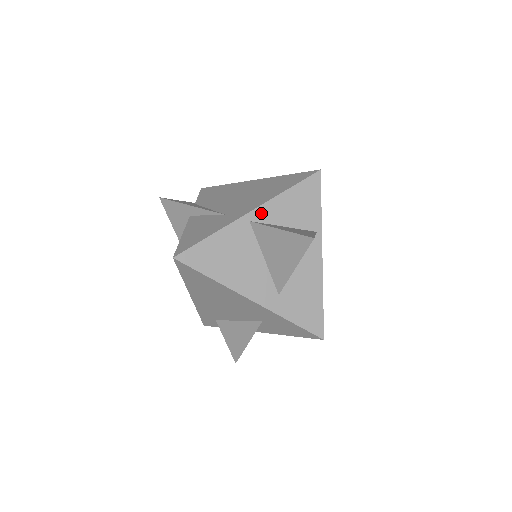
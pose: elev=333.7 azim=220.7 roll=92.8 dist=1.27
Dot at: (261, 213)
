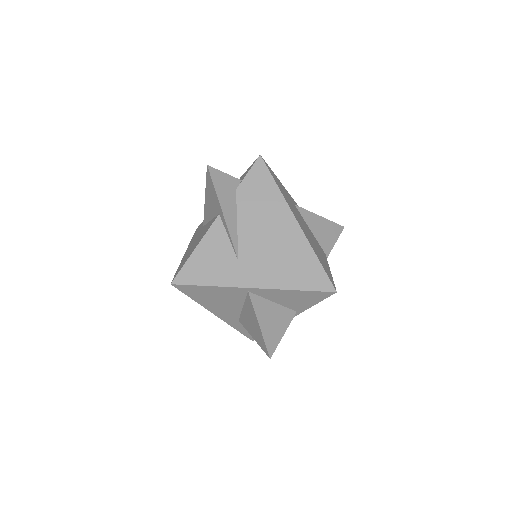
Dot at: (262, 291)
